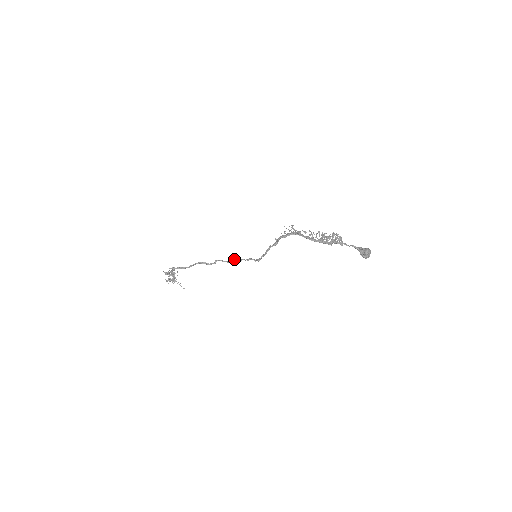
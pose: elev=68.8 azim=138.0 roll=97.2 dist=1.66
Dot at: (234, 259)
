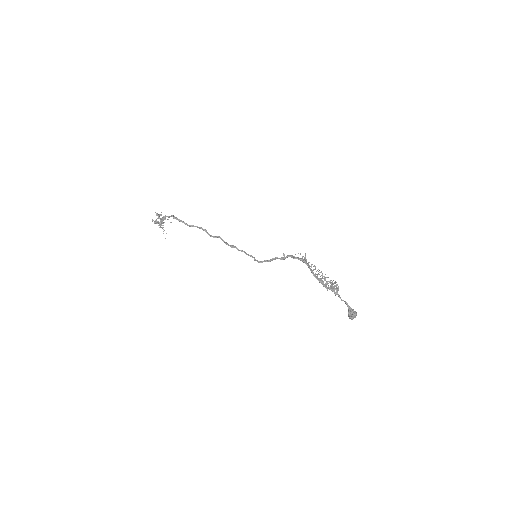
Dot at: occluded
